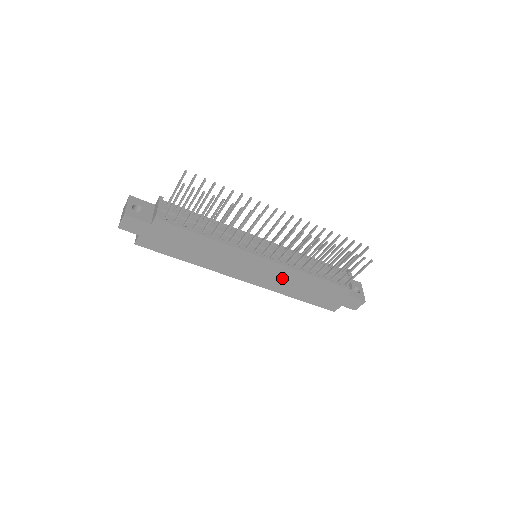
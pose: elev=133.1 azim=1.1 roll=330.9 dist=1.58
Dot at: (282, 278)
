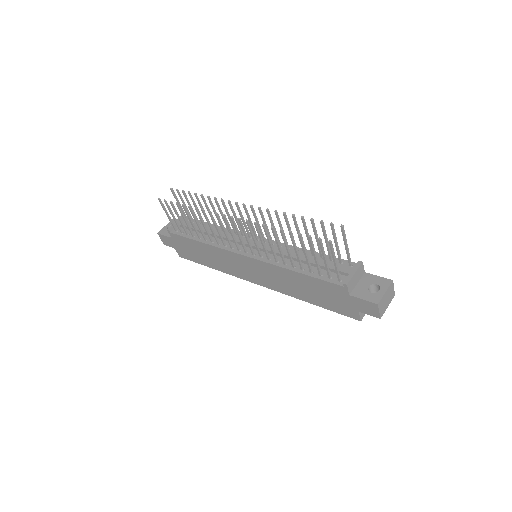
Dot at: (276, 277)
